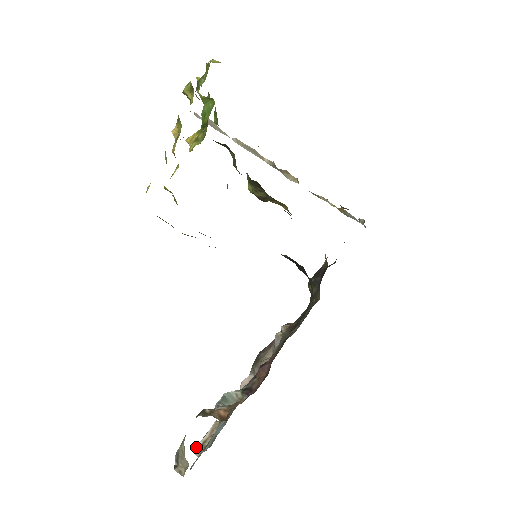
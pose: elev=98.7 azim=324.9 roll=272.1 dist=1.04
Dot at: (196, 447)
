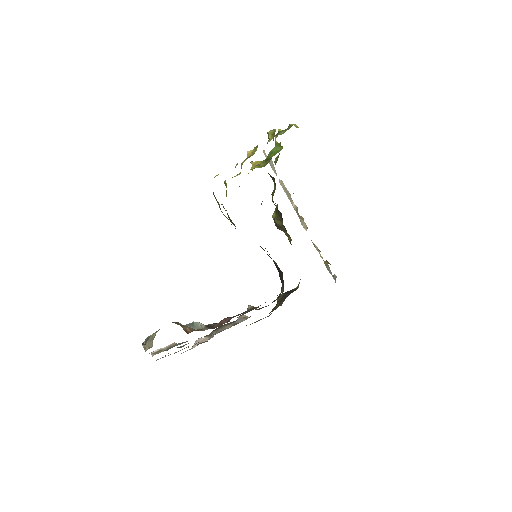
Dot at: (154, 351)
